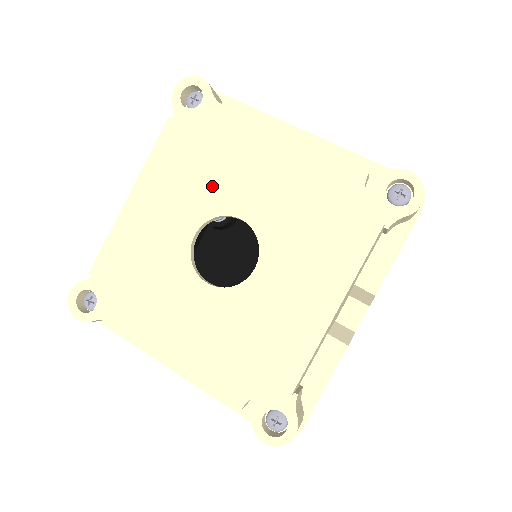
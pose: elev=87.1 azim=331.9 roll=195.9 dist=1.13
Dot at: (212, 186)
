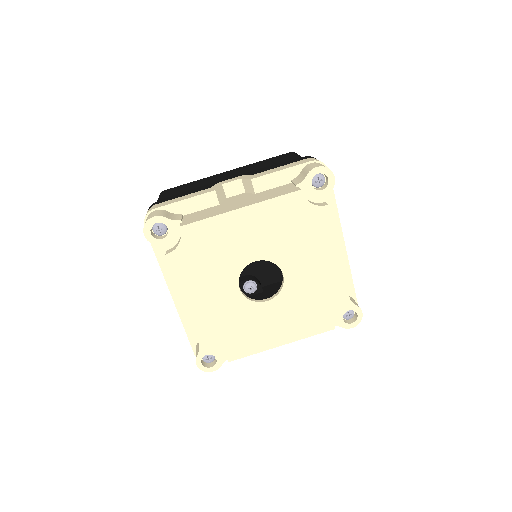
Dot at: (286, 247)
